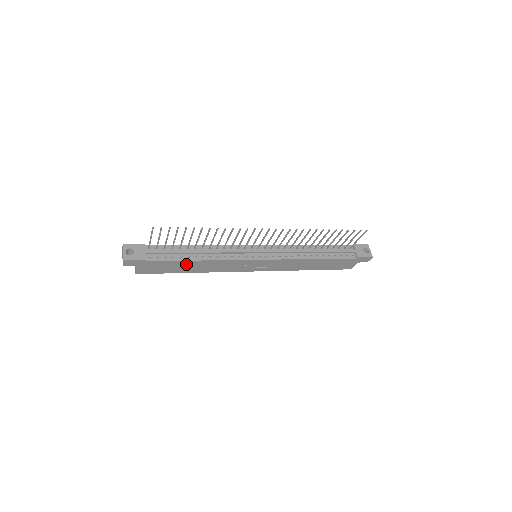
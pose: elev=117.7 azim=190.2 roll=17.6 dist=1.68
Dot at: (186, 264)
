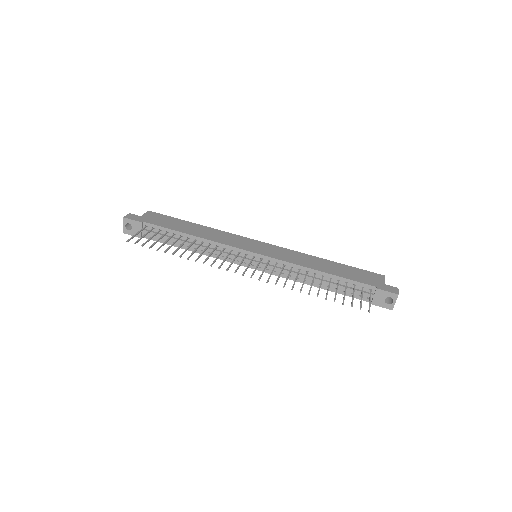
Dot at: occluded
